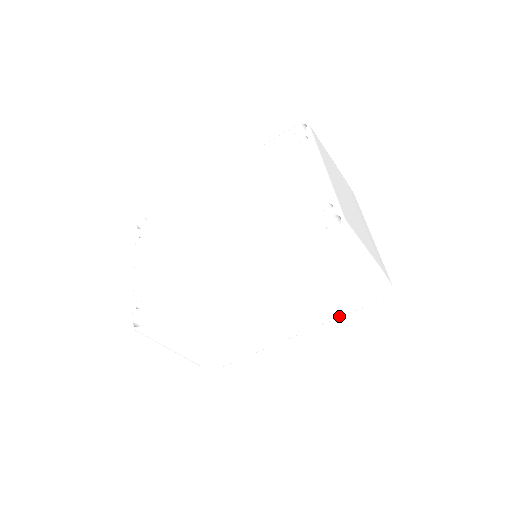
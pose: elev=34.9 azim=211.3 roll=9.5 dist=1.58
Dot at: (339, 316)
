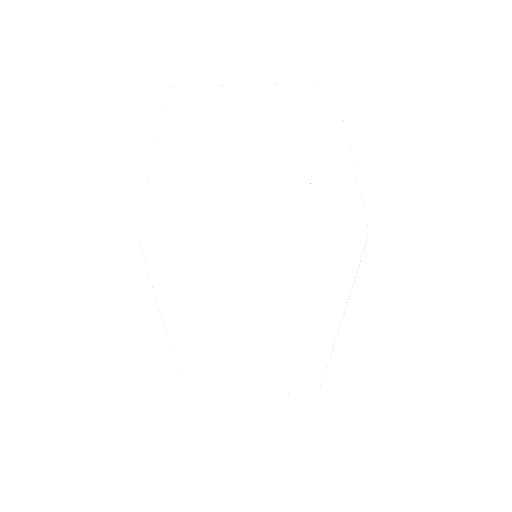
Dot at: (345, 296)
